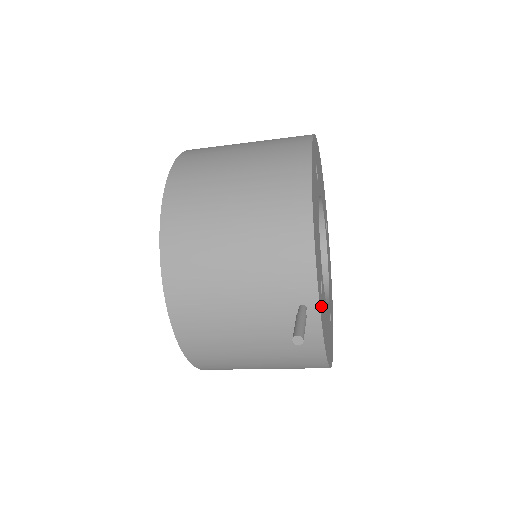
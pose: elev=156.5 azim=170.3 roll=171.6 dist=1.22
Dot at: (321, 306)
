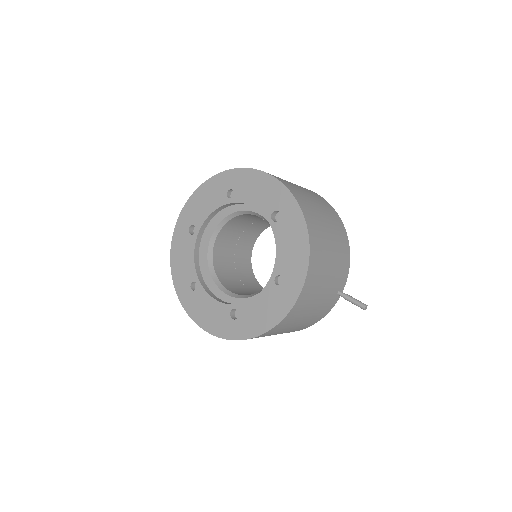
Dot at: occluded
